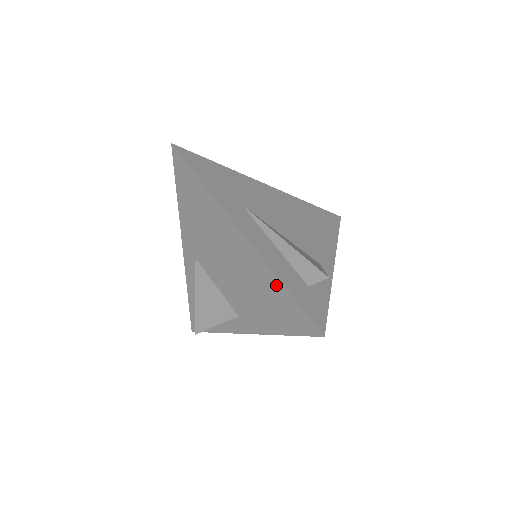
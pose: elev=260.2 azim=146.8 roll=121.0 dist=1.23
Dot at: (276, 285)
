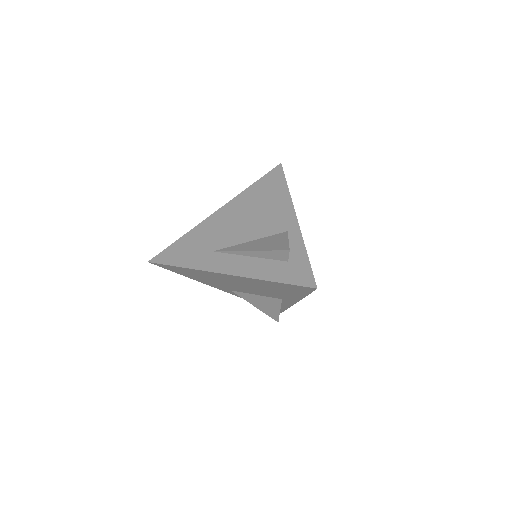
Dot at: (270, 283)
